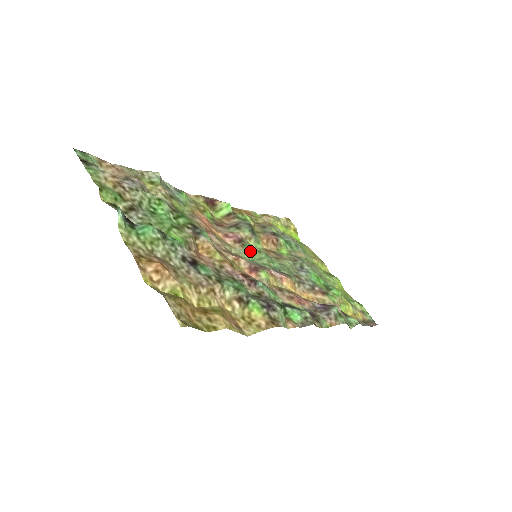
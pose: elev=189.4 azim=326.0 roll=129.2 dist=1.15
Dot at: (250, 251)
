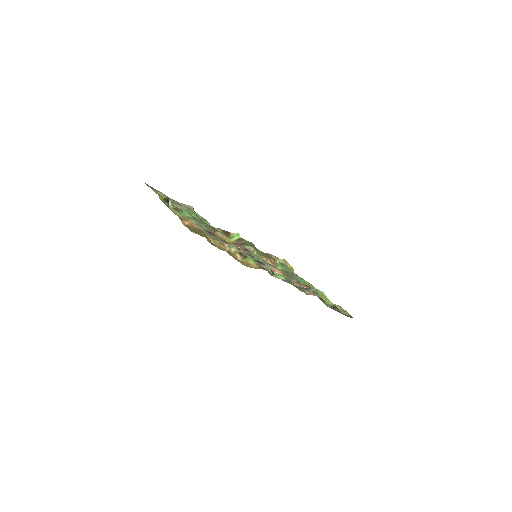
Dot at: (252, 255)
